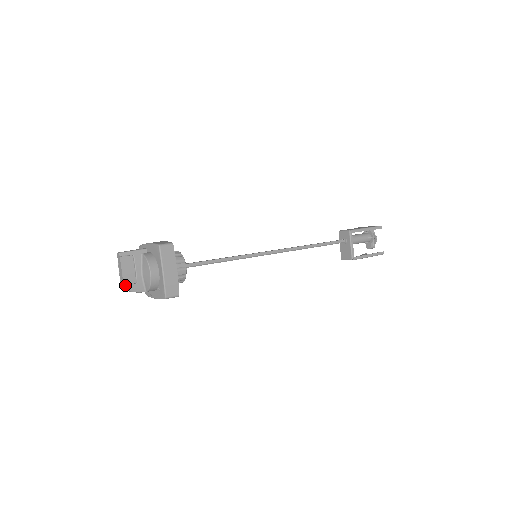
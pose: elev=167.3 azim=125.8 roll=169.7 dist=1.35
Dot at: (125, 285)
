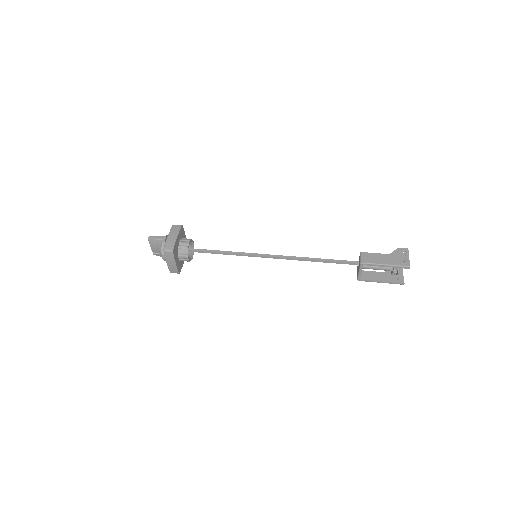
Dot at: (153, 253)
